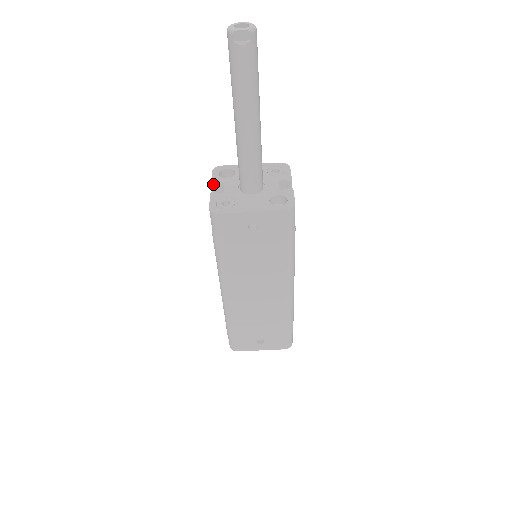
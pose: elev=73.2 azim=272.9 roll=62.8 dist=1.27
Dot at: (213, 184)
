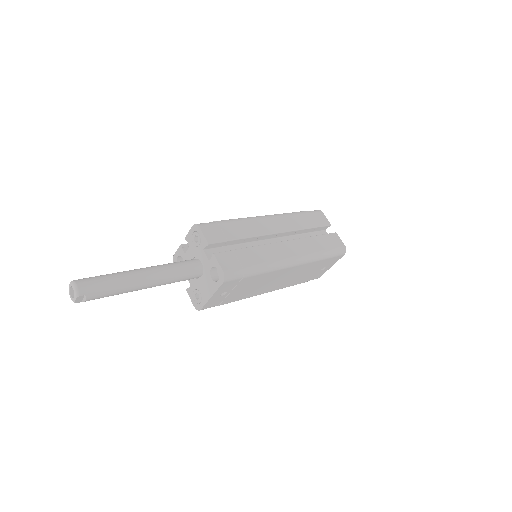
Dot at: occluded
